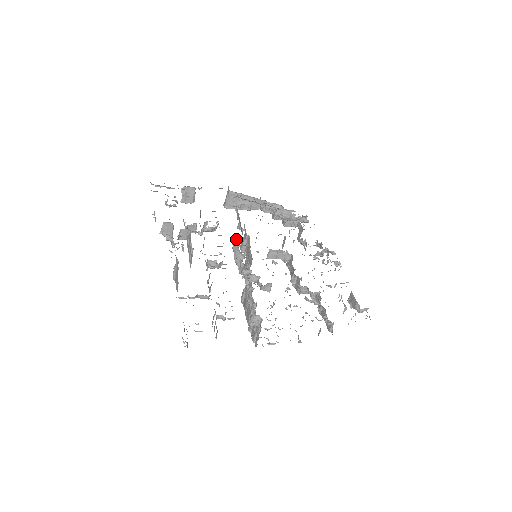
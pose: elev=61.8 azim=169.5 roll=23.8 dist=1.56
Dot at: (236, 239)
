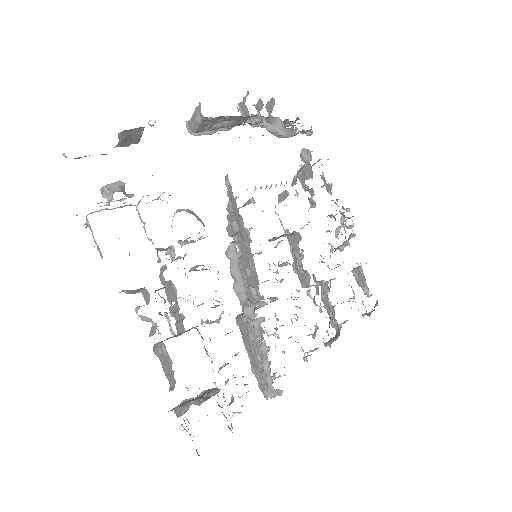
Dot at: (236, 257)
